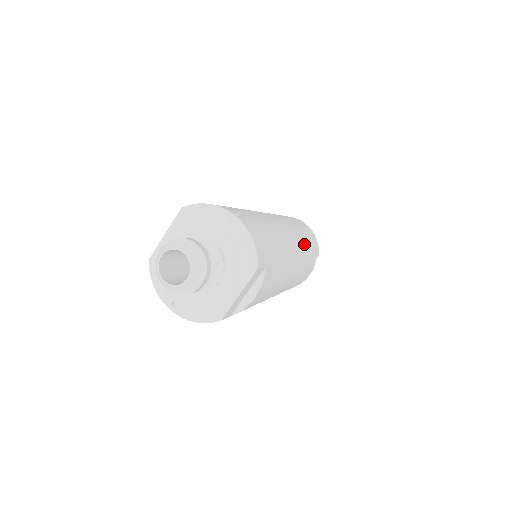
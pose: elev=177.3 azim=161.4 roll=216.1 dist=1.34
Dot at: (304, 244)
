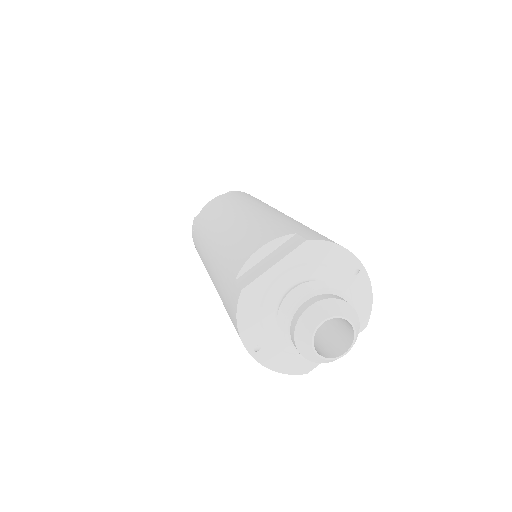
Dot at: occluded
